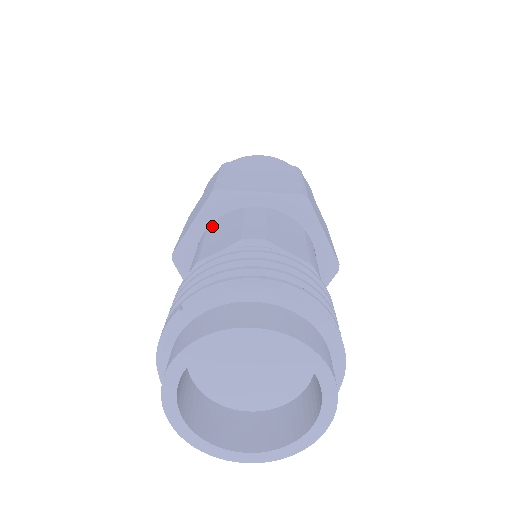
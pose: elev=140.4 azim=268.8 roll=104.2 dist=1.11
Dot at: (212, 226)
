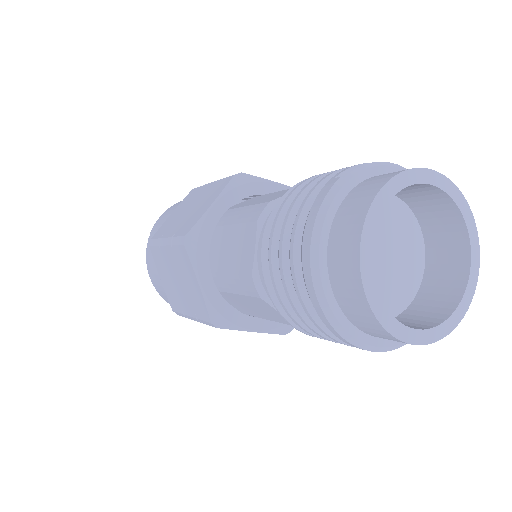
Dot at: (234, 207)
